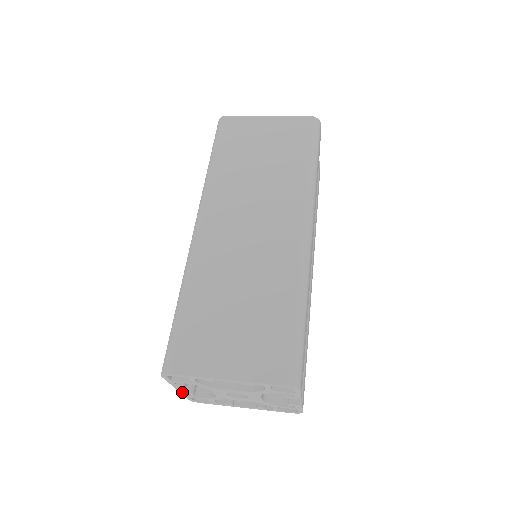
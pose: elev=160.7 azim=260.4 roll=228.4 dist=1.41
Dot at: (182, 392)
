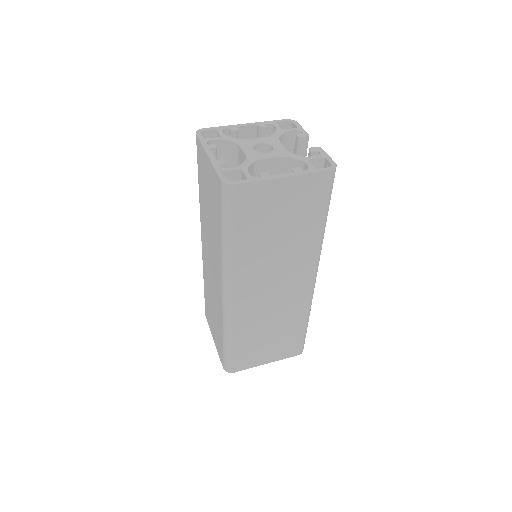
Dot at: occluded
